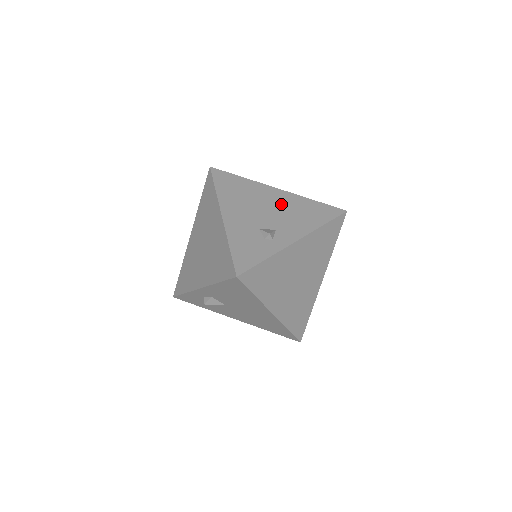
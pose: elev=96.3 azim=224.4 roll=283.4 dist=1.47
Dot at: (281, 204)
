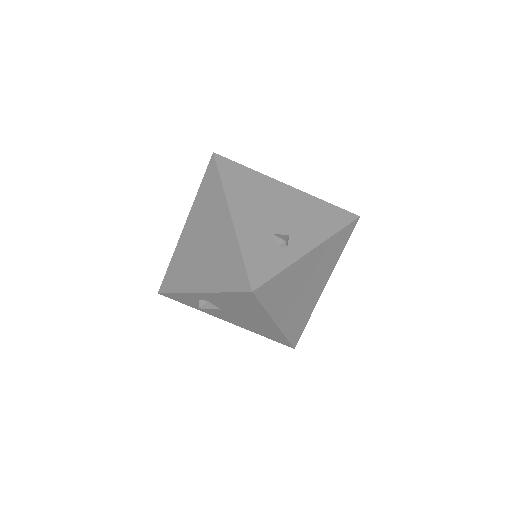
Dot at: (293, 204)
